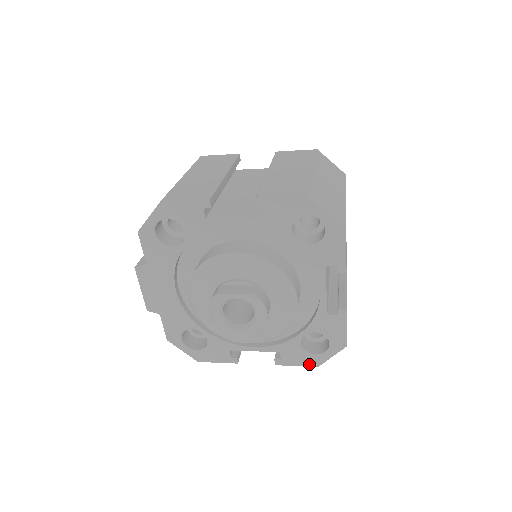
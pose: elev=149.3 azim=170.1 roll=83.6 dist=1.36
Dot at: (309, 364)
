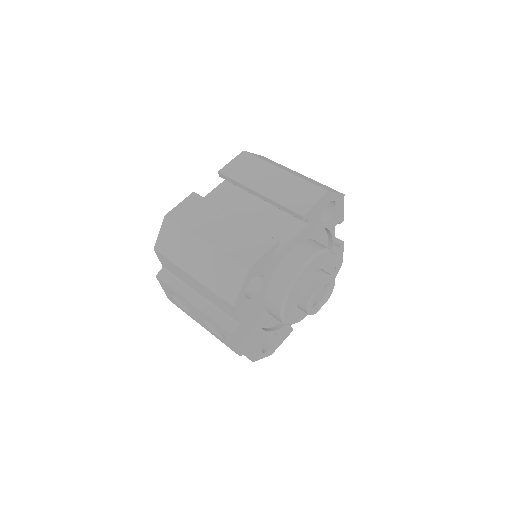
Dot at: occluded
